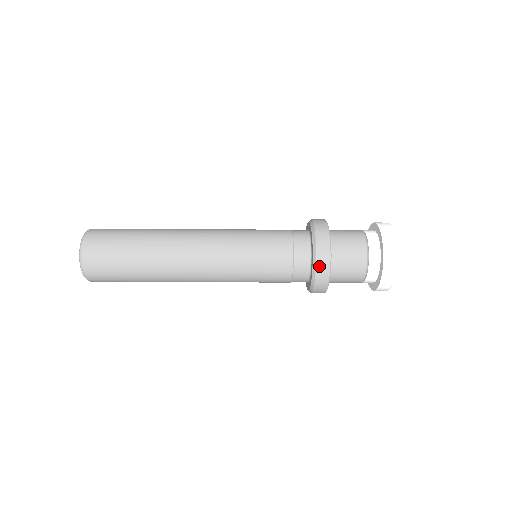
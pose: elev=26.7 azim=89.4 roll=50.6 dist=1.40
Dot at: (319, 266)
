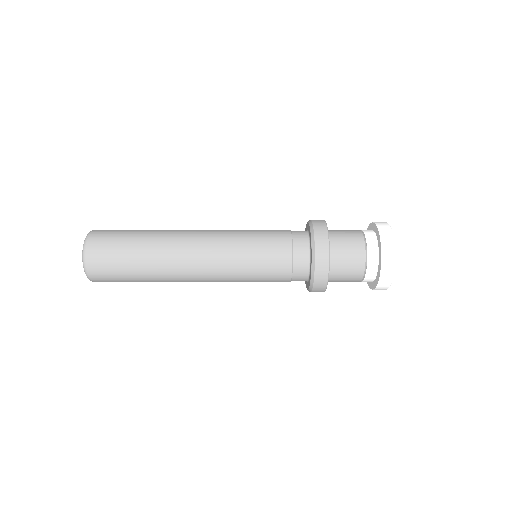
Dot at: (317, 276)
